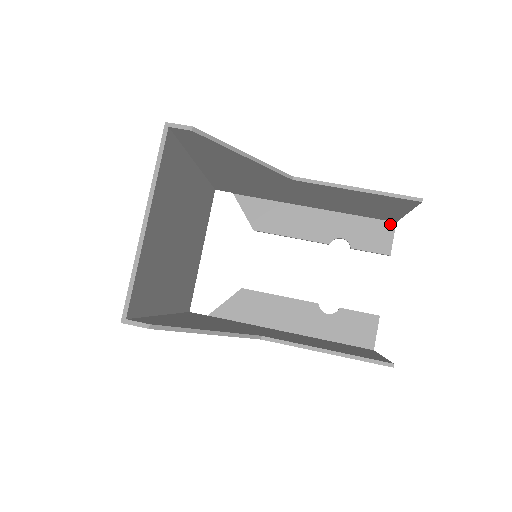
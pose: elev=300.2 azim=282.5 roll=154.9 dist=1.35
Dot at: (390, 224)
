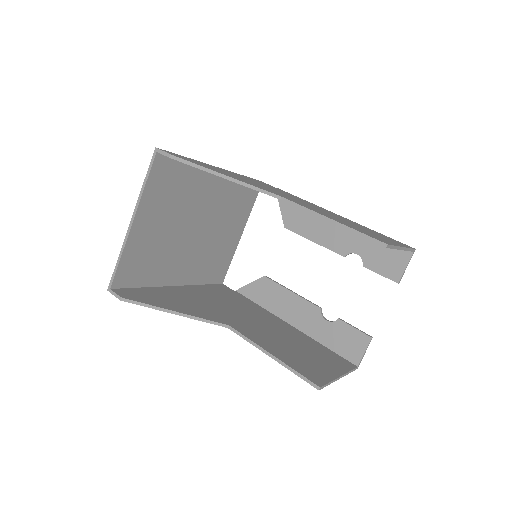
Dot at: (407, 252)
